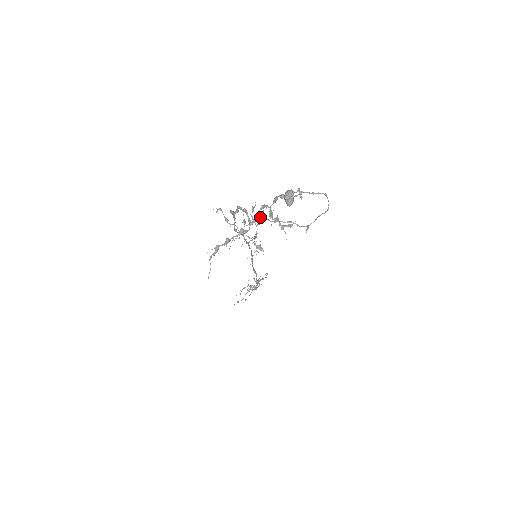
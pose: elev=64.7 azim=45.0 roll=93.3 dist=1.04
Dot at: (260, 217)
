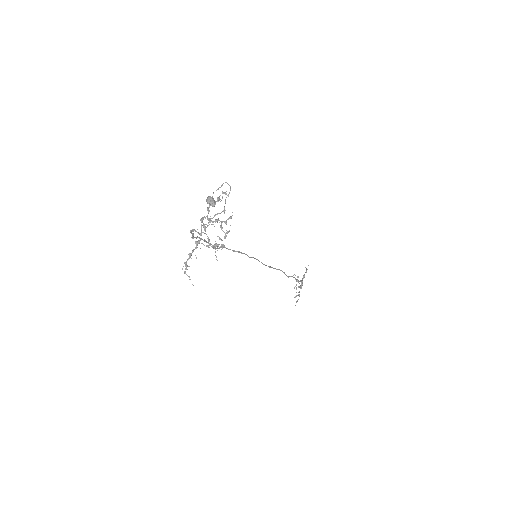
Dot at: occluded
